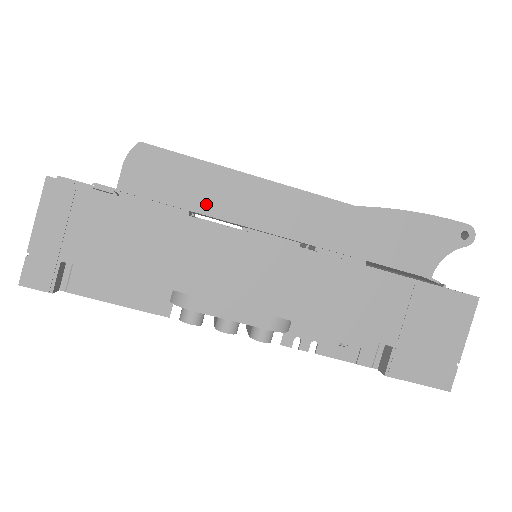
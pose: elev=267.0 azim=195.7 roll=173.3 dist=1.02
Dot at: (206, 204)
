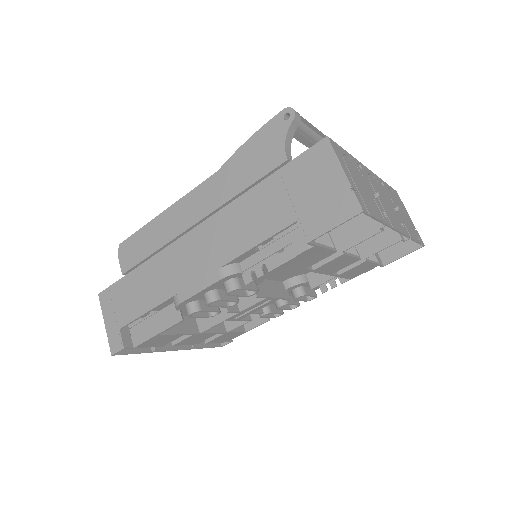
Dot at: (156, 244)
